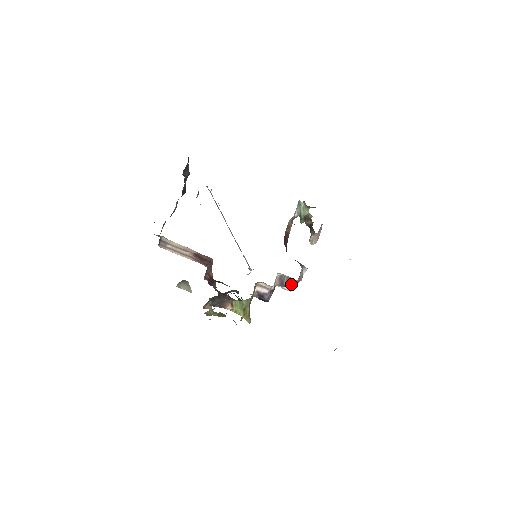
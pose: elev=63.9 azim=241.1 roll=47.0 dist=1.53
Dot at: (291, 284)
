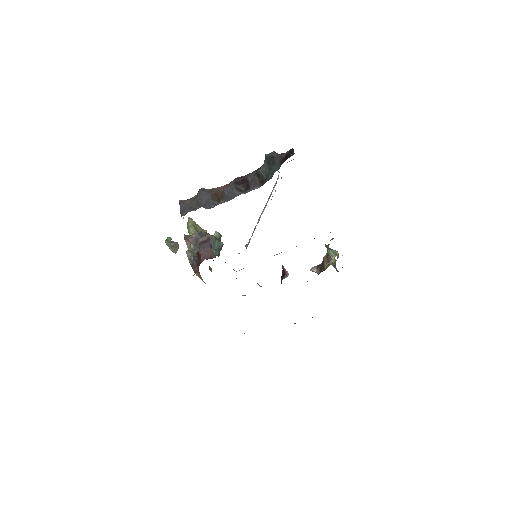
Dot at: occluded
